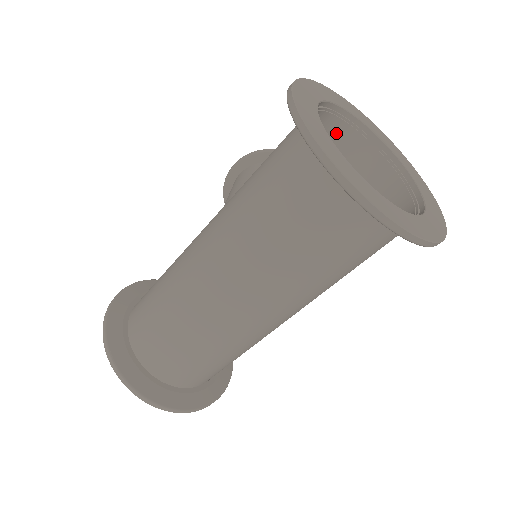
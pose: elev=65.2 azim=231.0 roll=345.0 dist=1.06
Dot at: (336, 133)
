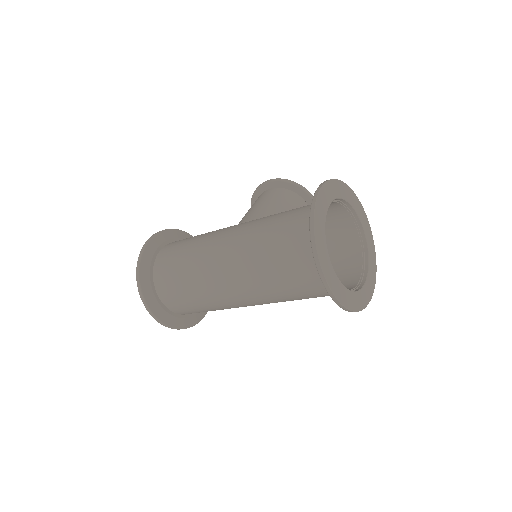
Dot at: (338, 212)
